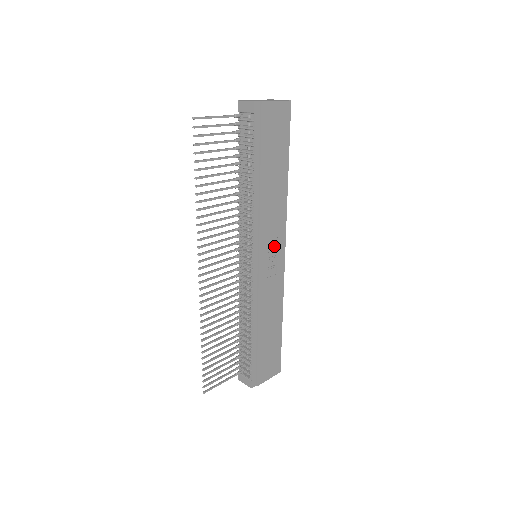
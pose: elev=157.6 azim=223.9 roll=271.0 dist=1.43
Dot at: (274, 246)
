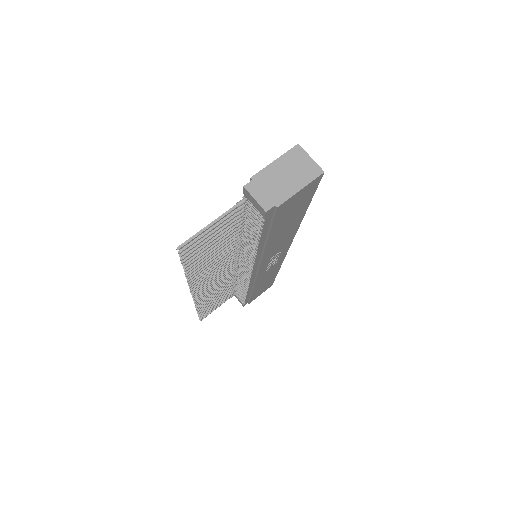
Dot at: (277, 255)
